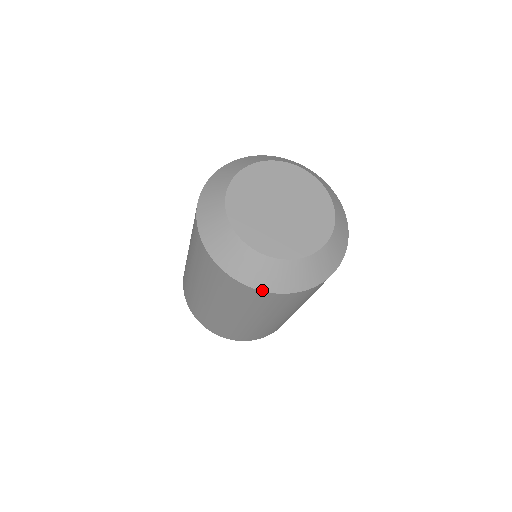
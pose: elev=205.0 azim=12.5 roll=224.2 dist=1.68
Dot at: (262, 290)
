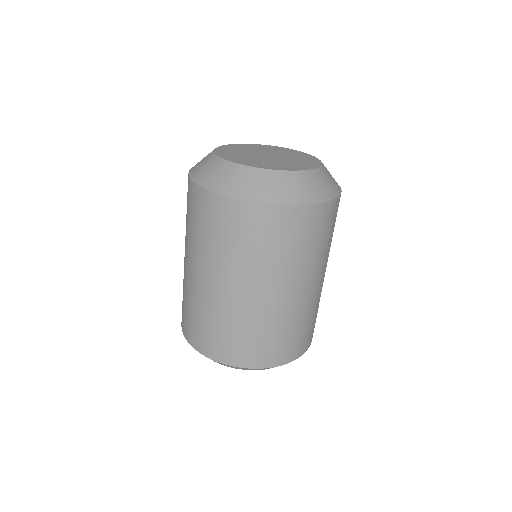
Dot at: (225, 194)
